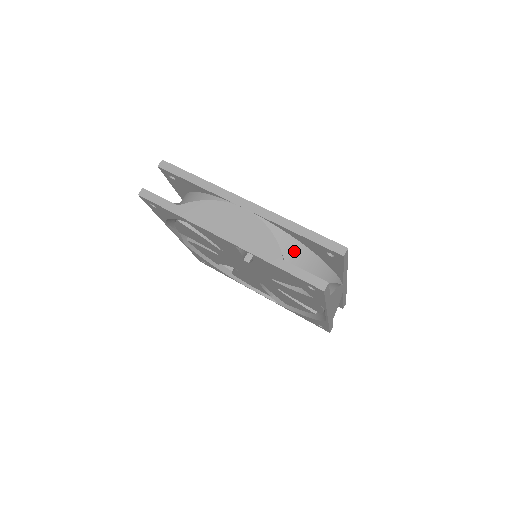
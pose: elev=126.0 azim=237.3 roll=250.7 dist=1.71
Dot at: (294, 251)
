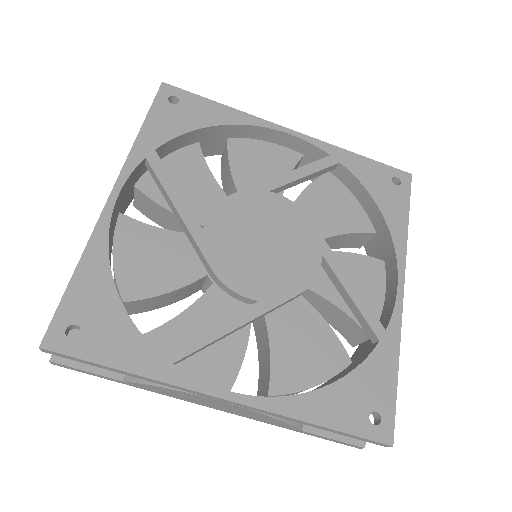
Dot at: occluded
